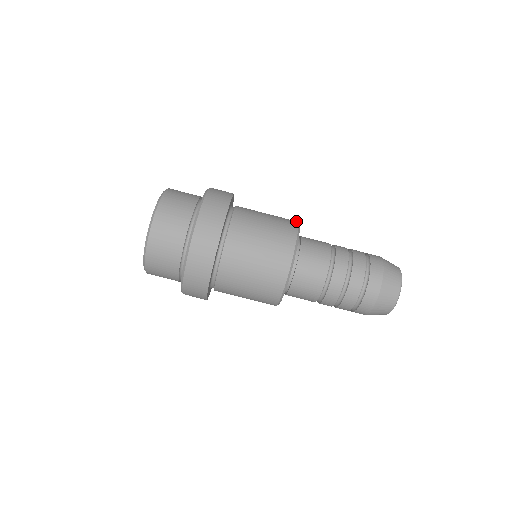
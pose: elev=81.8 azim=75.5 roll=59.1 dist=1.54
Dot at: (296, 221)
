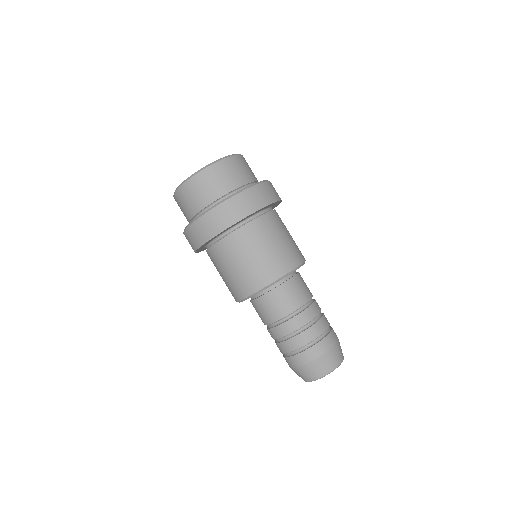
Dot at: occluded
